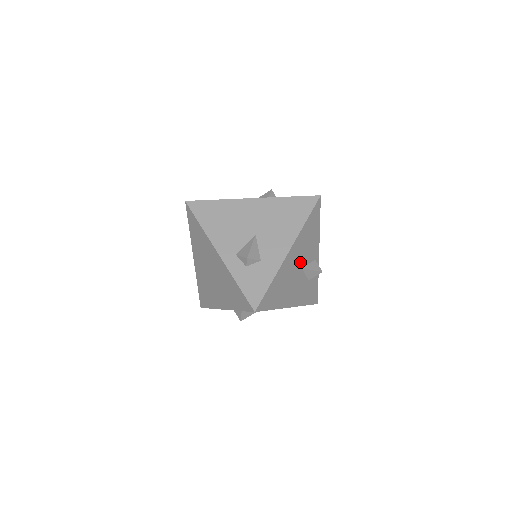
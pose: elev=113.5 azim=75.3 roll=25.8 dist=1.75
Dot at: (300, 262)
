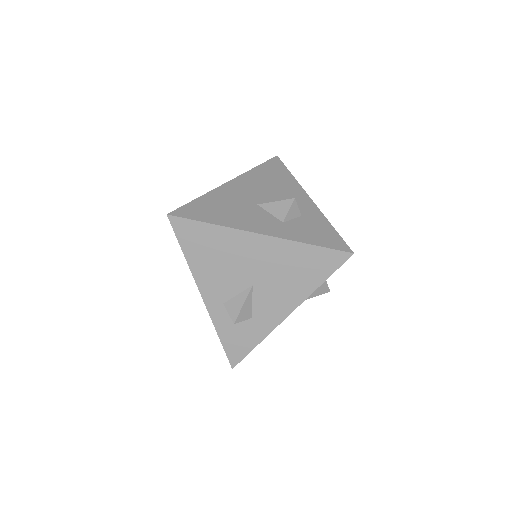
Dot at: occluded
